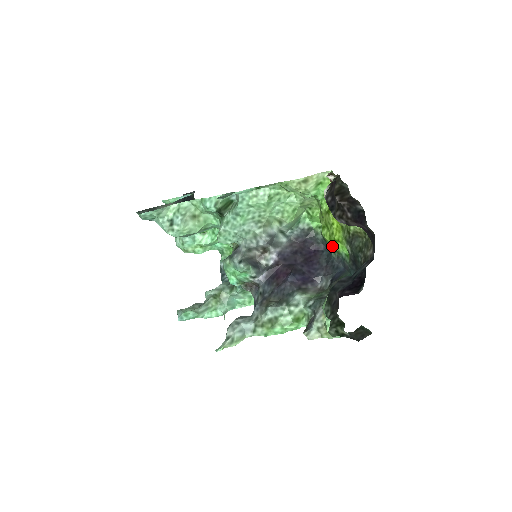
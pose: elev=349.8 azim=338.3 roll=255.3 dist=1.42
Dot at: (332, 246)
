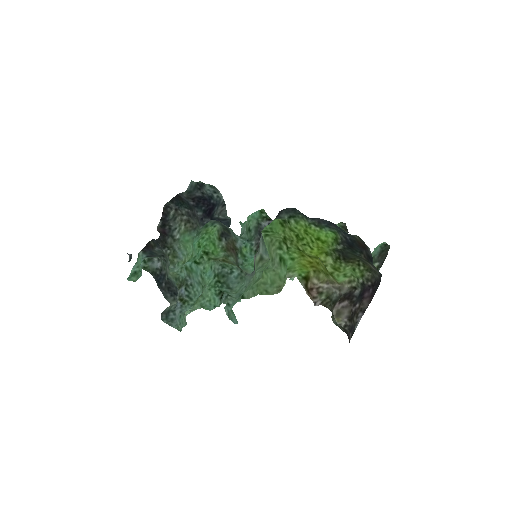
Dot at: (310, 227)
